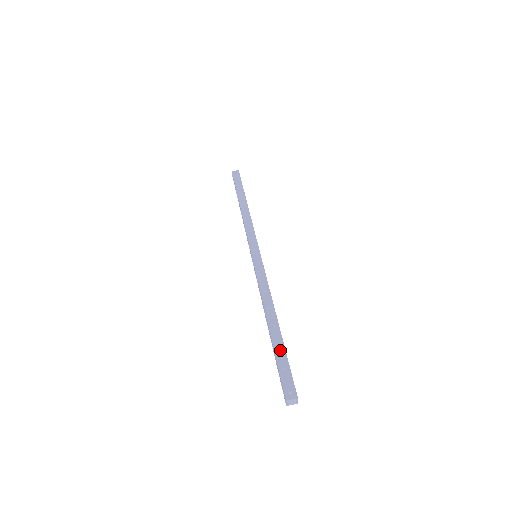
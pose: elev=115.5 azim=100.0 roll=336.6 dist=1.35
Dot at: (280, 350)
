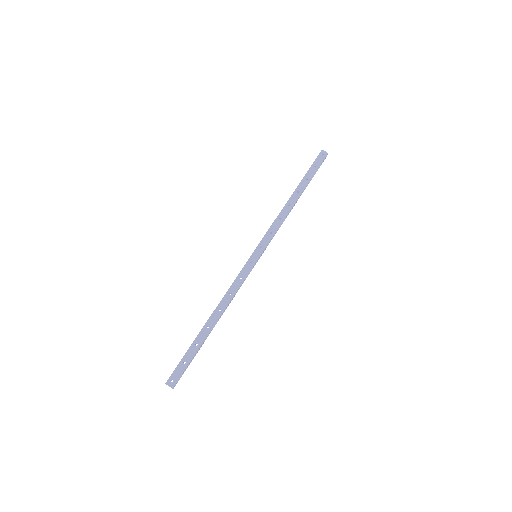
Dot at: (195, 348)
